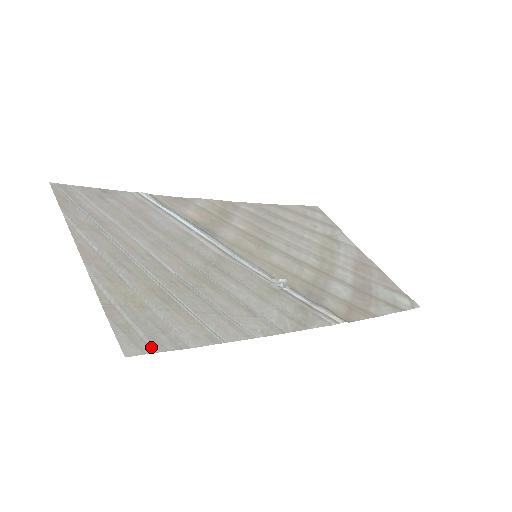
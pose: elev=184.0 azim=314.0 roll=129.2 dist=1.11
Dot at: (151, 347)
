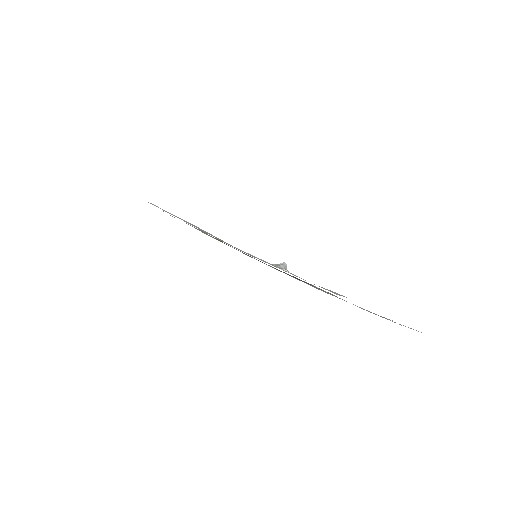
Dot at: occluded
